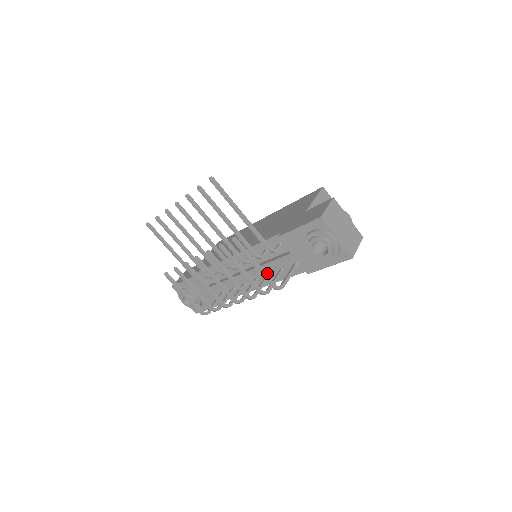
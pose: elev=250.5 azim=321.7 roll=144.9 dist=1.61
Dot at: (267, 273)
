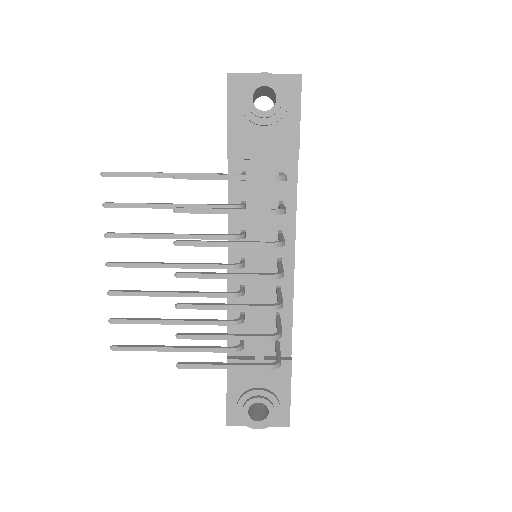
Dot at: (276, 234)
